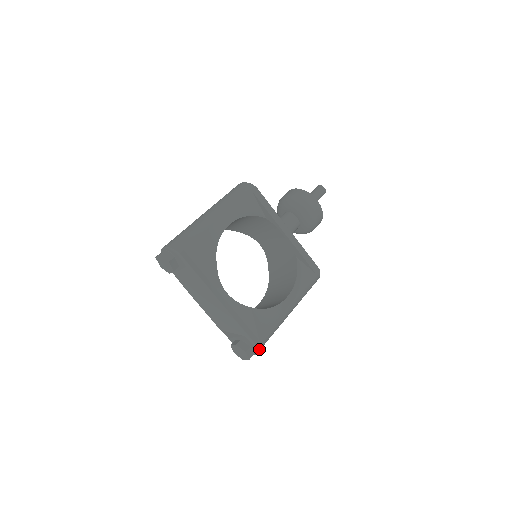
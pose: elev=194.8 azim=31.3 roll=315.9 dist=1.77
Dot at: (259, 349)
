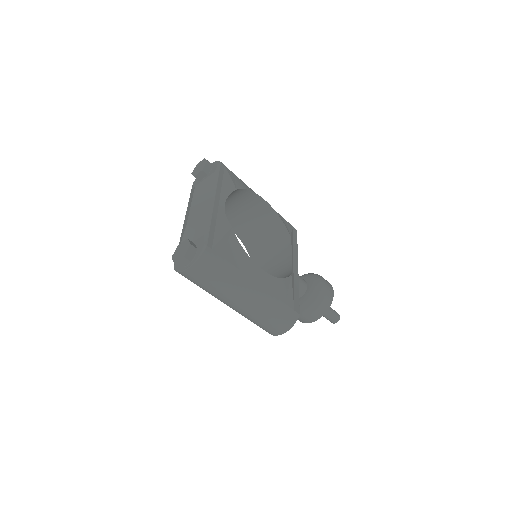
Dot at: (202, 259)
